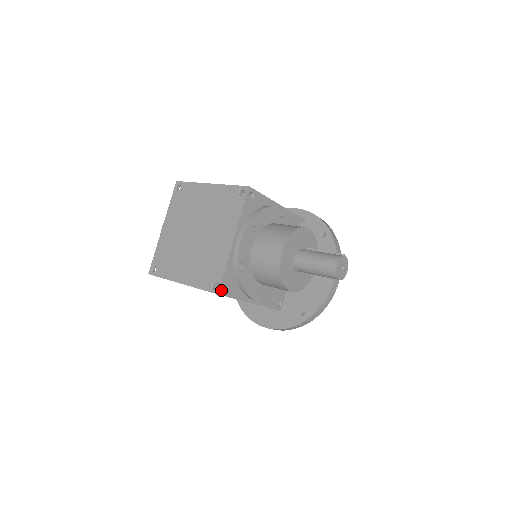
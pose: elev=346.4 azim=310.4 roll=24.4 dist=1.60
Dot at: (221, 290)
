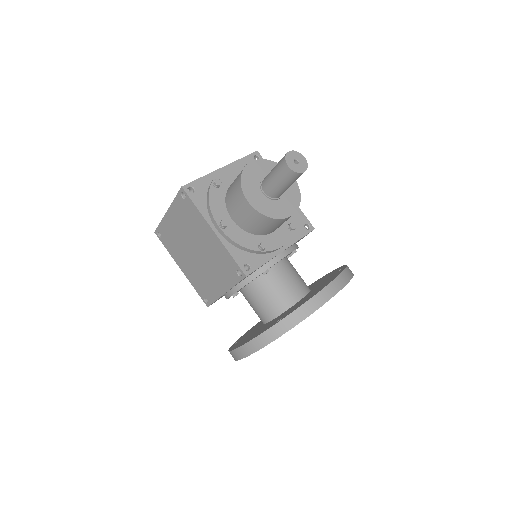
Dot at: (187, 187)
